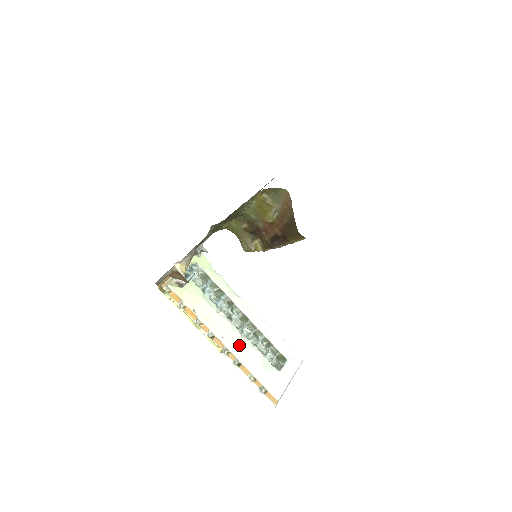
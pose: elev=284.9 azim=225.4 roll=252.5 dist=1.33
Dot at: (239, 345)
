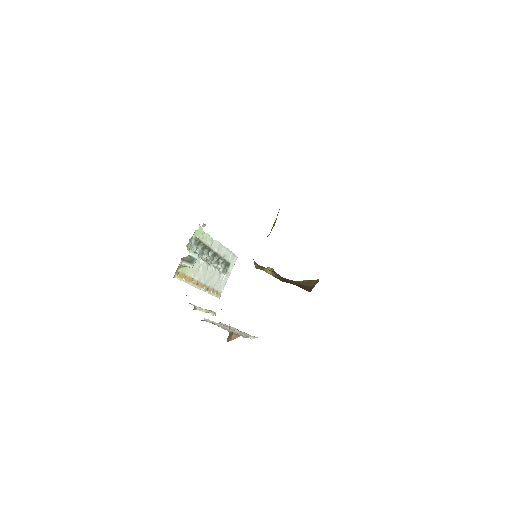
Dot at: (210, 277)
